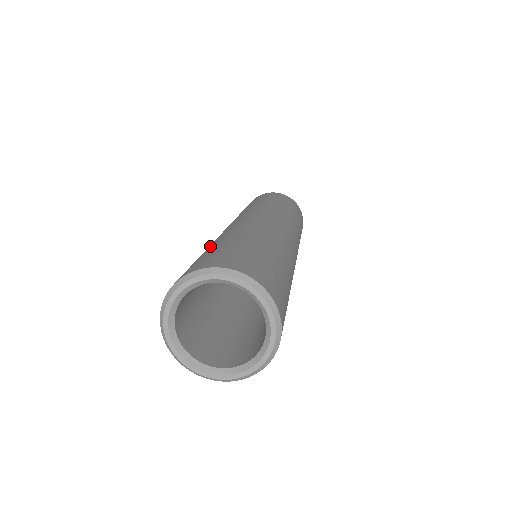
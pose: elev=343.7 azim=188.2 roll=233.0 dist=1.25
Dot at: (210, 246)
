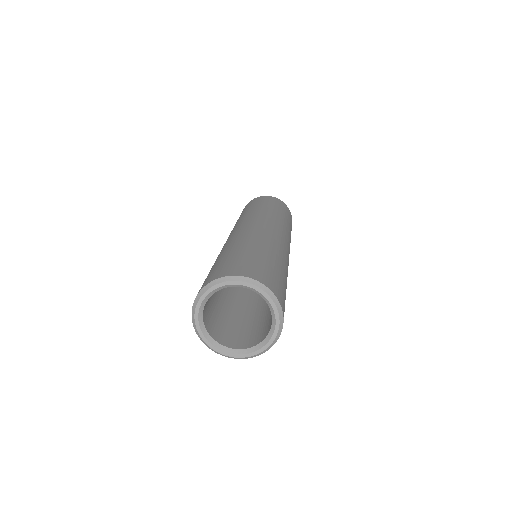
Dot at: occluded
